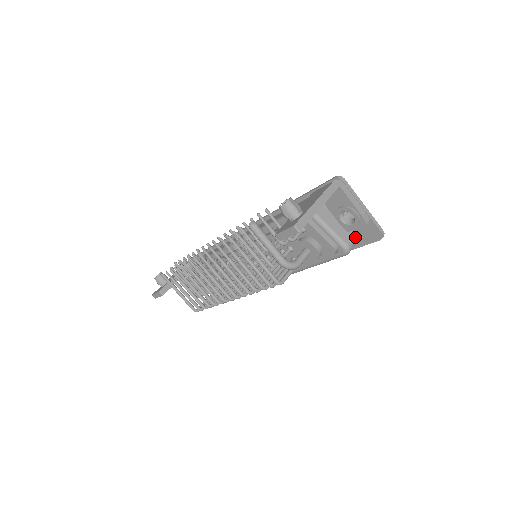
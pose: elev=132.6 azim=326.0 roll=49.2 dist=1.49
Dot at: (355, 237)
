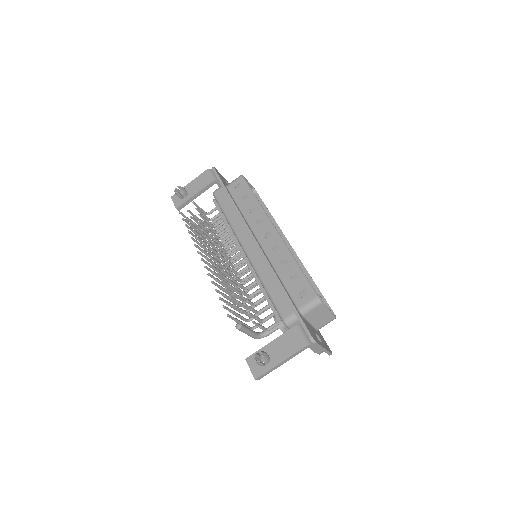
Dot at: occluded
